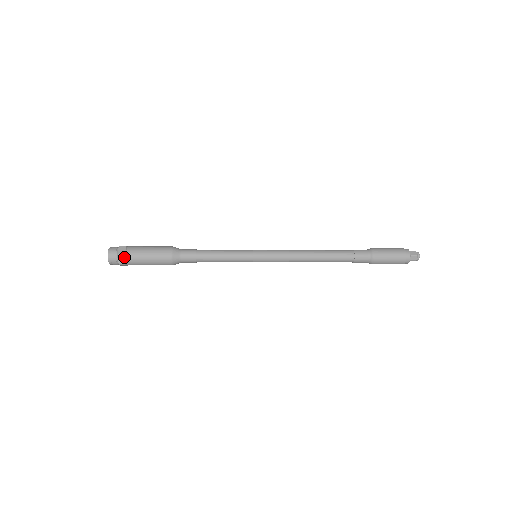
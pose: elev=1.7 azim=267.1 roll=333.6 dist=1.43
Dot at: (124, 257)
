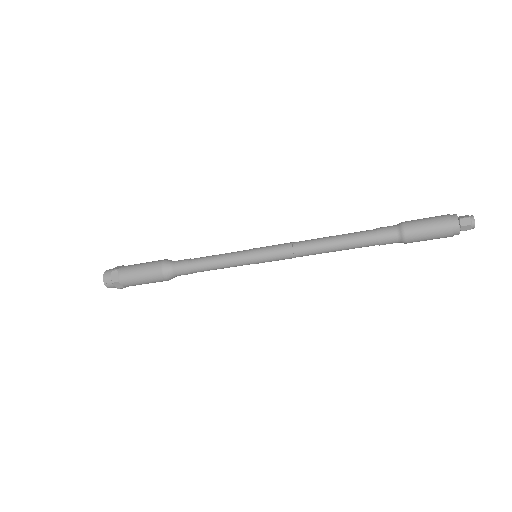
Dot at: (117, 272)
